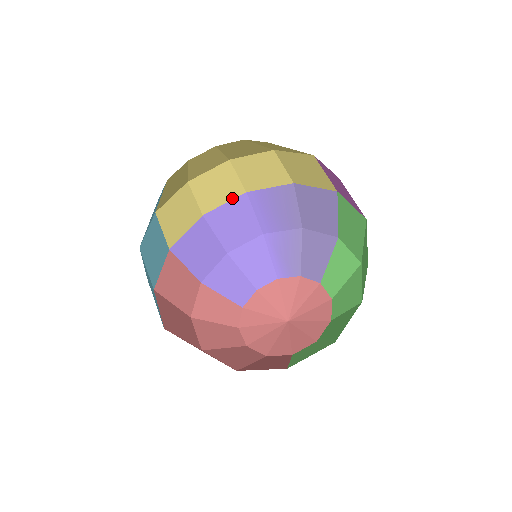
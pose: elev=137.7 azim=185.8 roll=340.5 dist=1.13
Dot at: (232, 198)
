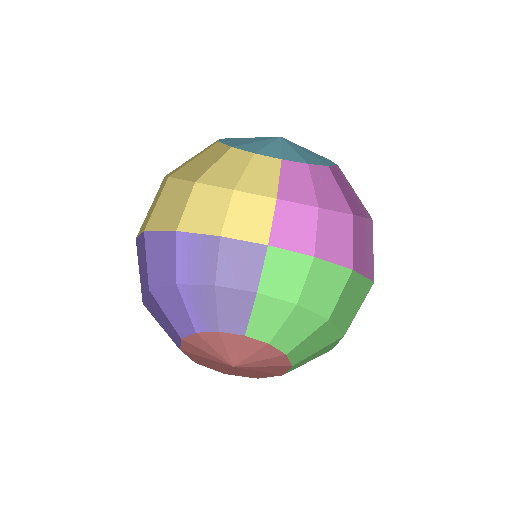
Dot at: (167, 229)
